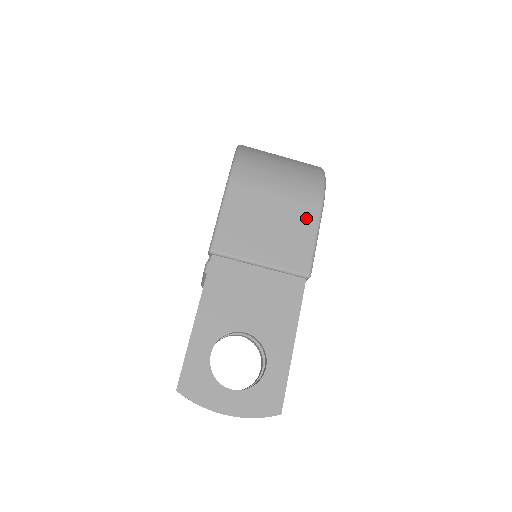
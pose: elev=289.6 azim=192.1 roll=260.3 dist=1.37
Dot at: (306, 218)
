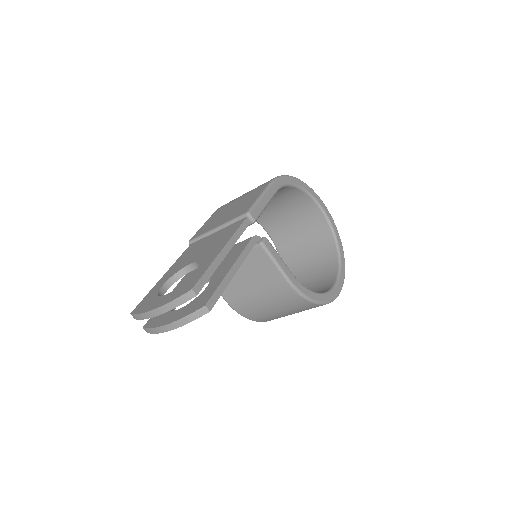
Dot at: (257, 192)
